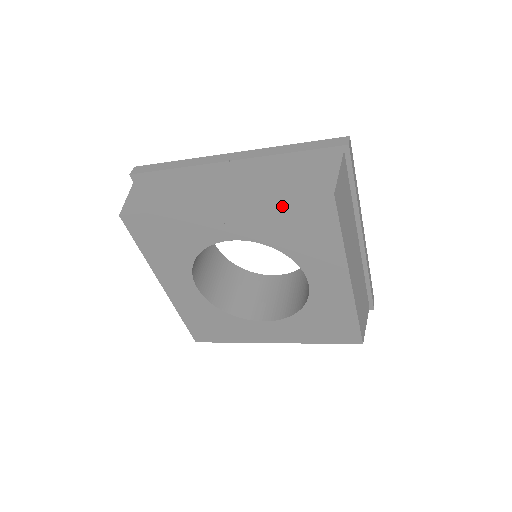
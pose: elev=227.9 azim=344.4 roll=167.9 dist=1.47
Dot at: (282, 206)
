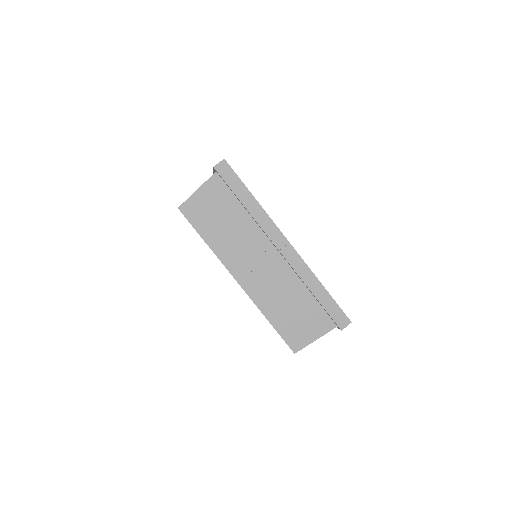
Dot at: occluded
